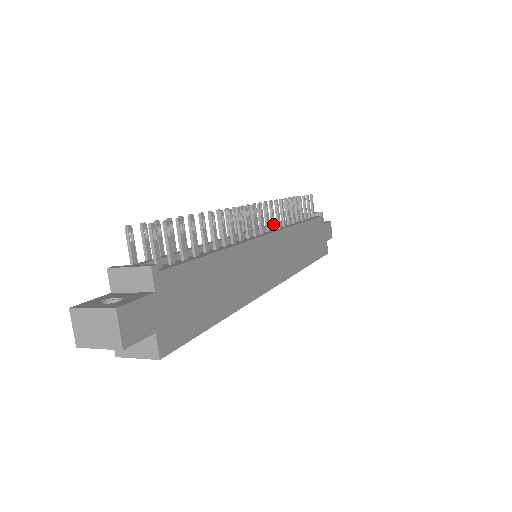
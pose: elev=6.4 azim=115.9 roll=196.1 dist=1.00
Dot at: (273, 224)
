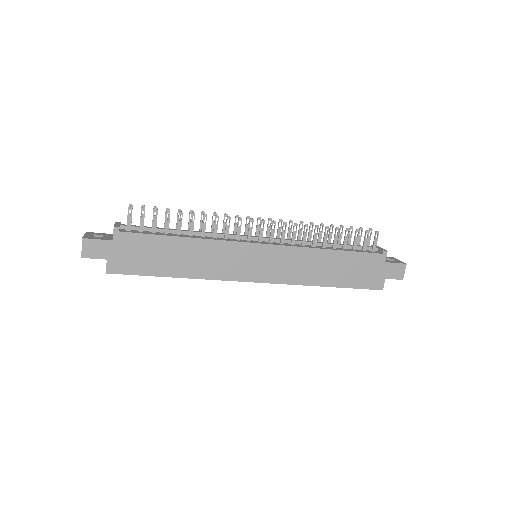
Dot at: (281, 239)
